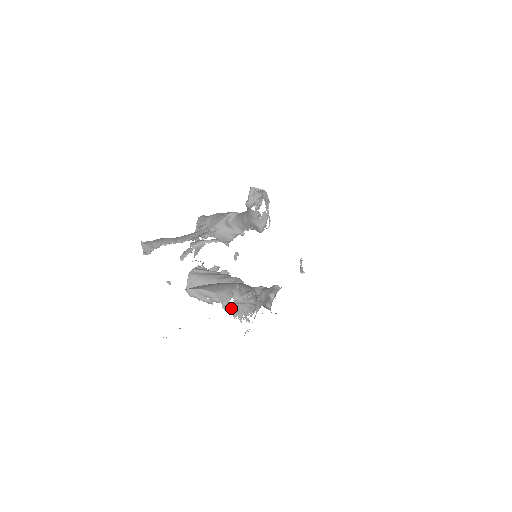
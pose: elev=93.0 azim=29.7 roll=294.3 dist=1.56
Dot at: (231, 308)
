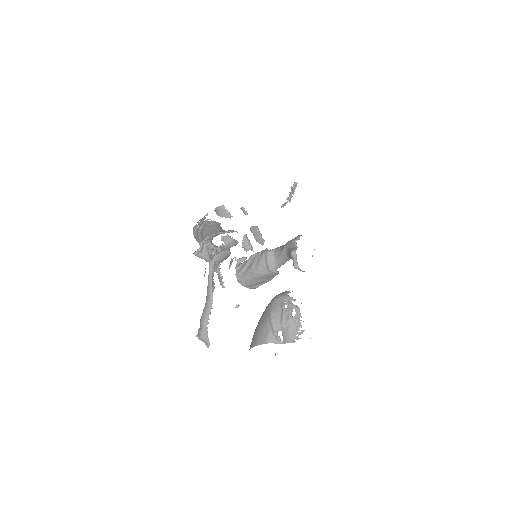
Dot at: (285, 340)
